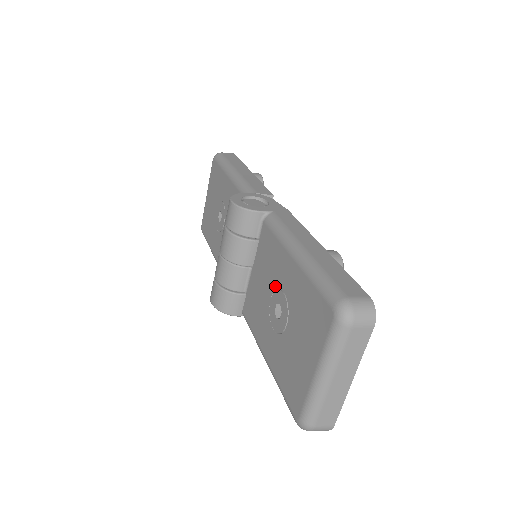
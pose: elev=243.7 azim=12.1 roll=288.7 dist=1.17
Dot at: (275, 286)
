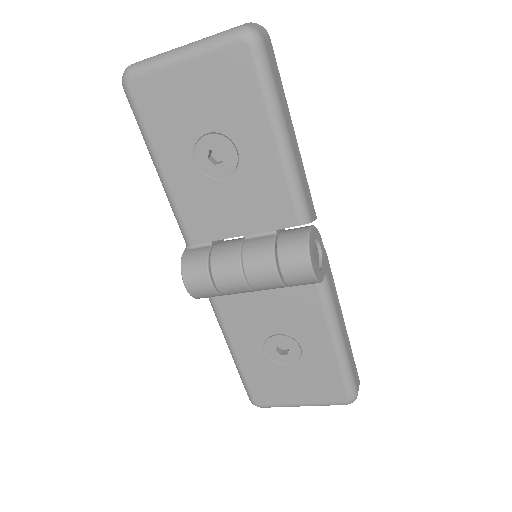
Dot at: (292, 335)
